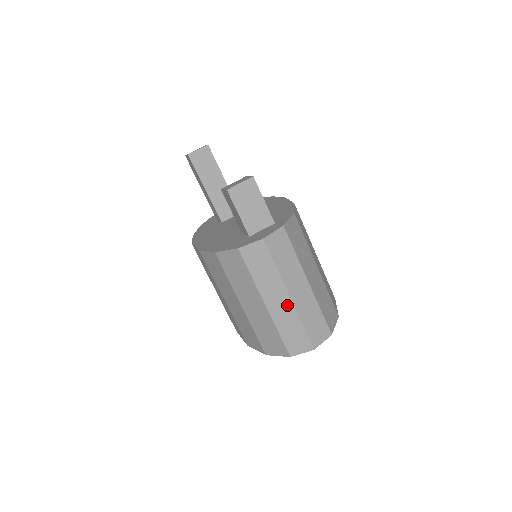
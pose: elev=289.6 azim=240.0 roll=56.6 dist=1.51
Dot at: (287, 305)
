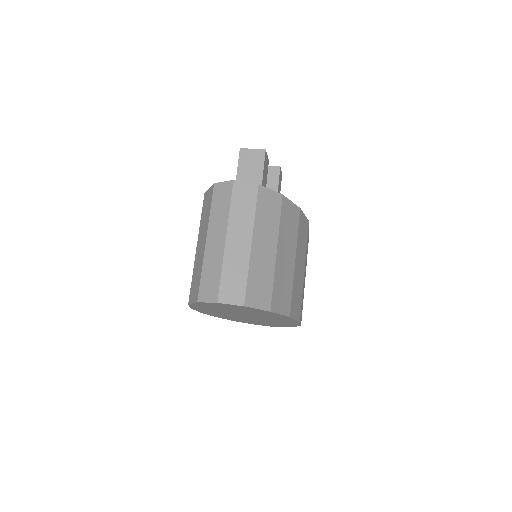
Dot at: (220, 247)
